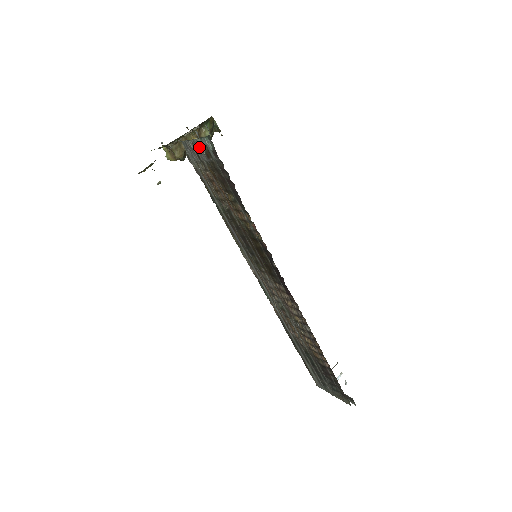
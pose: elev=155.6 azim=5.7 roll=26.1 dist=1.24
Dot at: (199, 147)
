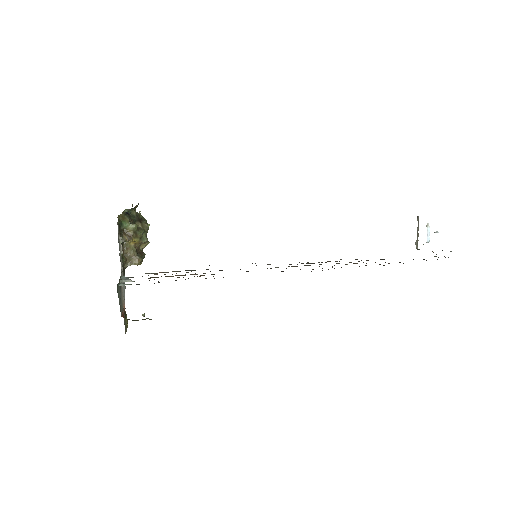
Dot at: (128, 281)
